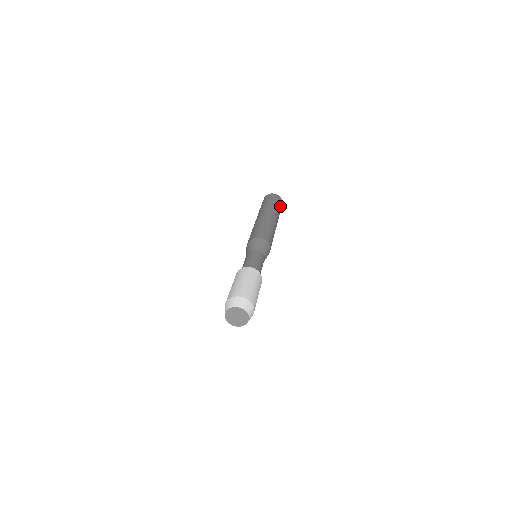
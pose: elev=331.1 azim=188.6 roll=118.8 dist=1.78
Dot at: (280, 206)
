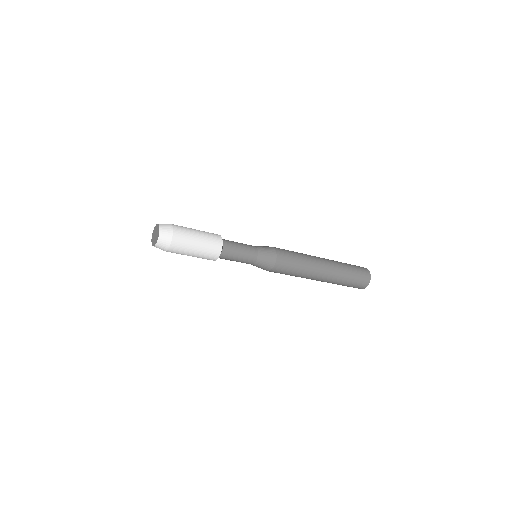
Dot at: (357, 278)
